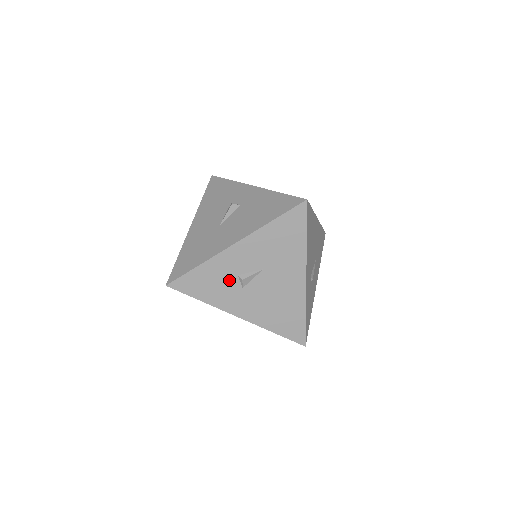
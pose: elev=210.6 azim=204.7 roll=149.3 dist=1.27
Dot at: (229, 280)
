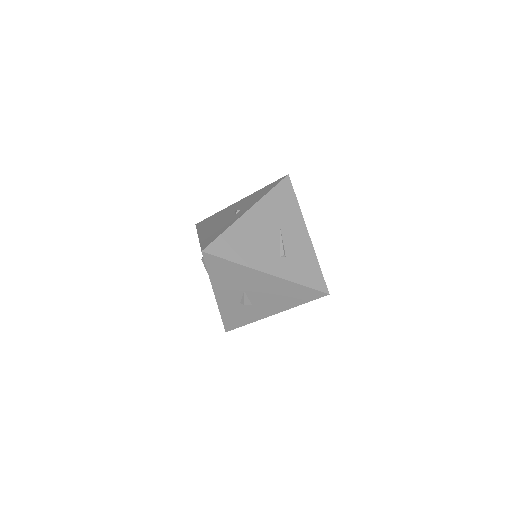
Dot at: (241, 308)
